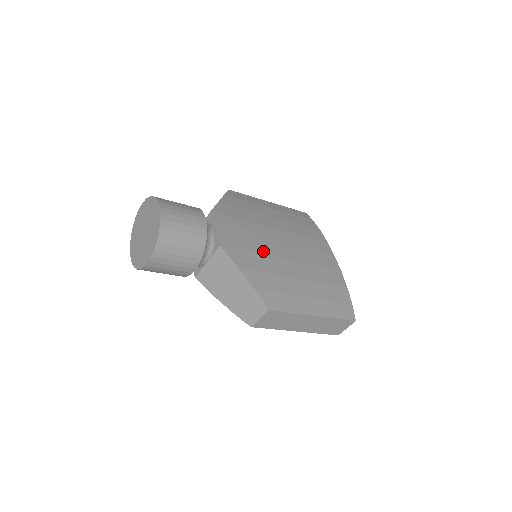
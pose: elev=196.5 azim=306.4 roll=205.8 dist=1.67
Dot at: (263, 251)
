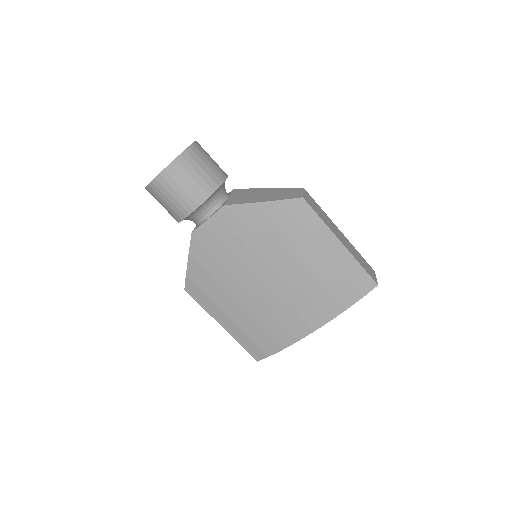
Dot at: occluded
